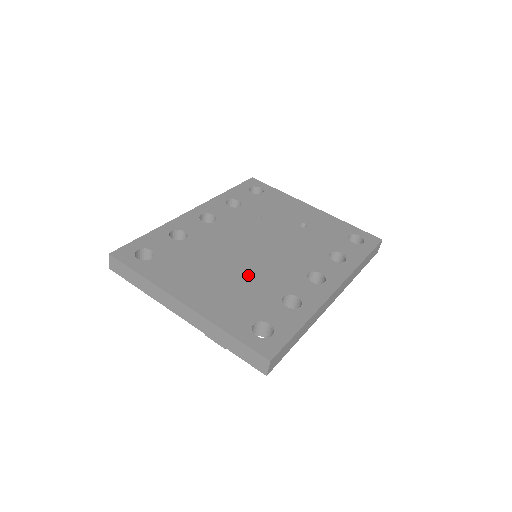
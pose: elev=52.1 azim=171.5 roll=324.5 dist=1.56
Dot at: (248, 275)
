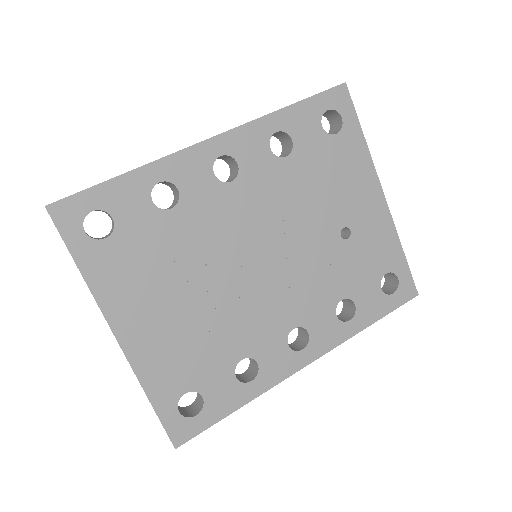
Dot at: (220, 311)
